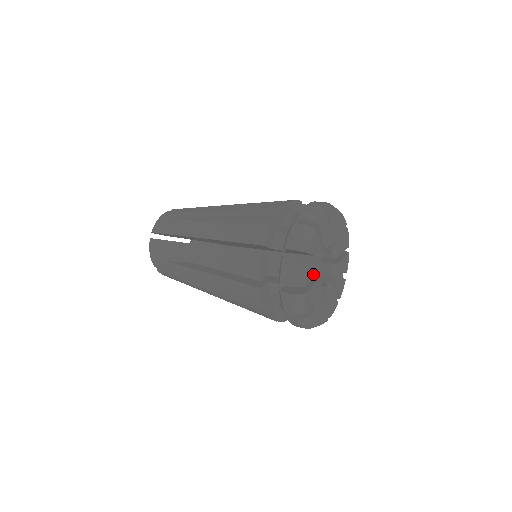
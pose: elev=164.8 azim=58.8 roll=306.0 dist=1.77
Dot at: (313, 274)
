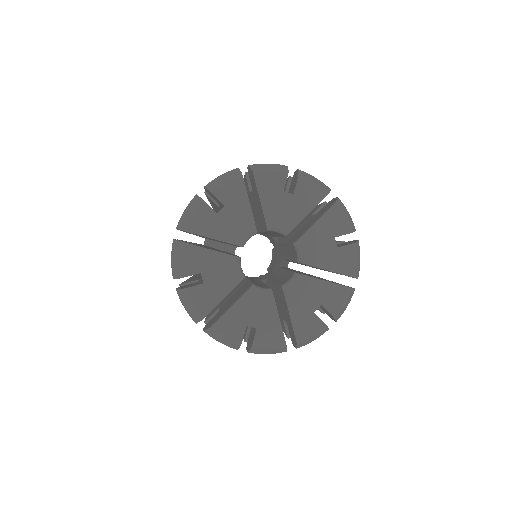
Dot at: (220, 293)
